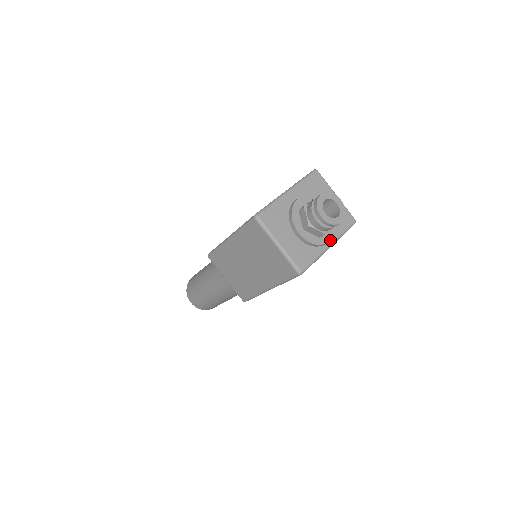
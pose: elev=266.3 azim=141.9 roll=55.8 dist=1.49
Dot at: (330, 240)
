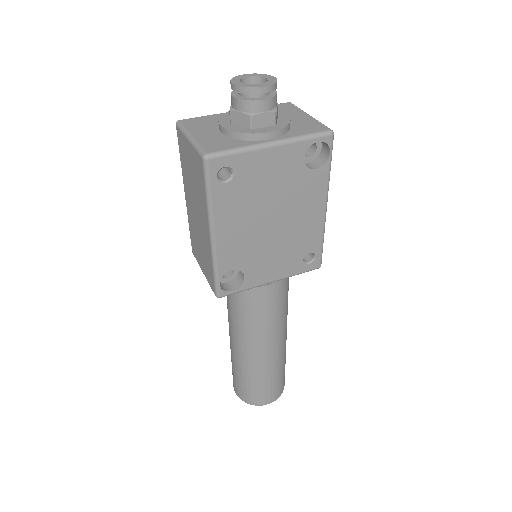
Dot at: (268, 132)
